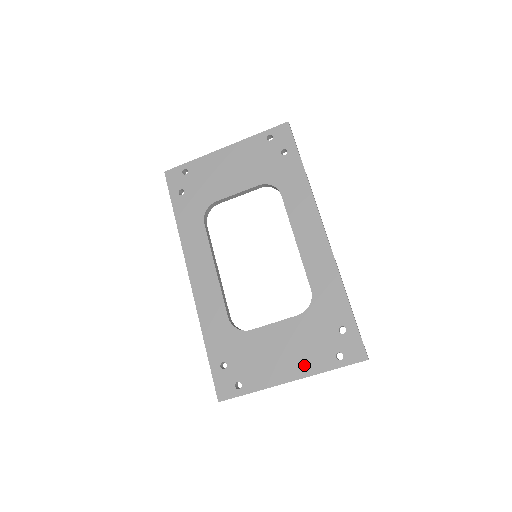
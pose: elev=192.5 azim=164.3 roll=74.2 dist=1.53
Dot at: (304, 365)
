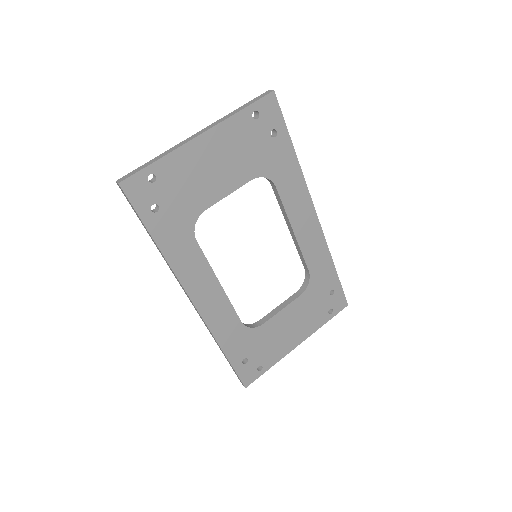
Dot at: (307, 329)
